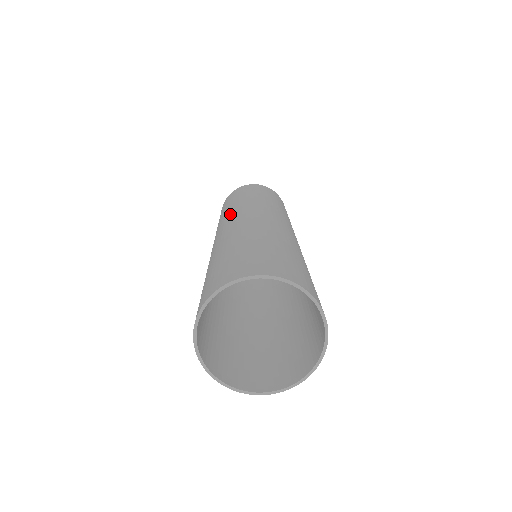
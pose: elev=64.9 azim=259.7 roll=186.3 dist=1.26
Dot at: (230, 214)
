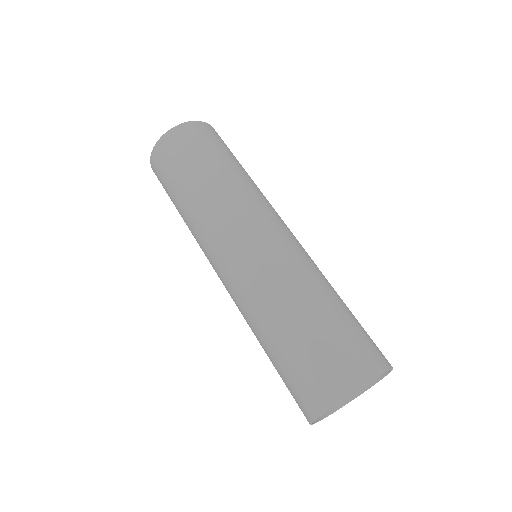
Dot at: (251, 207)
